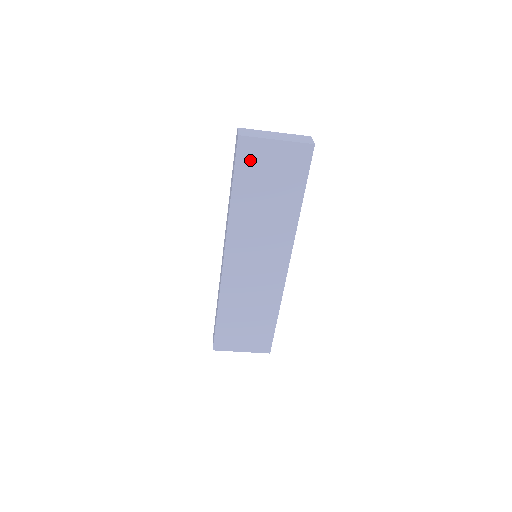
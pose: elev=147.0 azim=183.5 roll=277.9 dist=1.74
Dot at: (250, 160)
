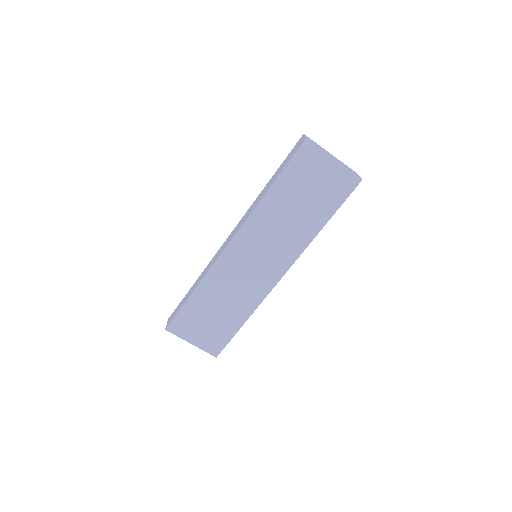
Dot at: (303, 165)
